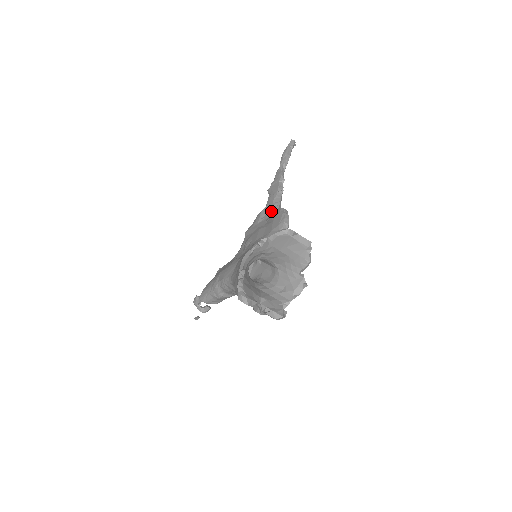
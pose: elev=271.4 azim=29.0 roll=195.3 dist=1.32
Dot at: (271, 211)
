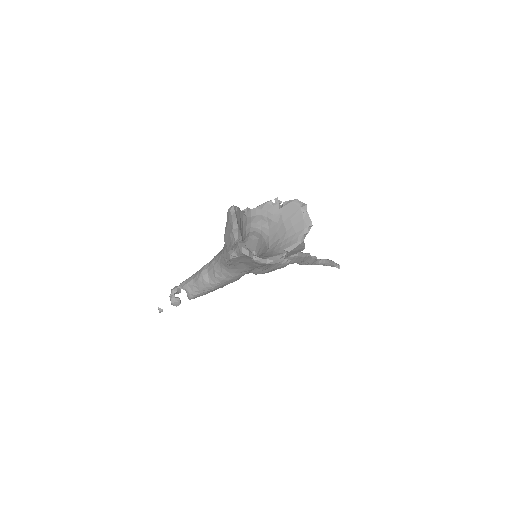
Dot at: occluded
